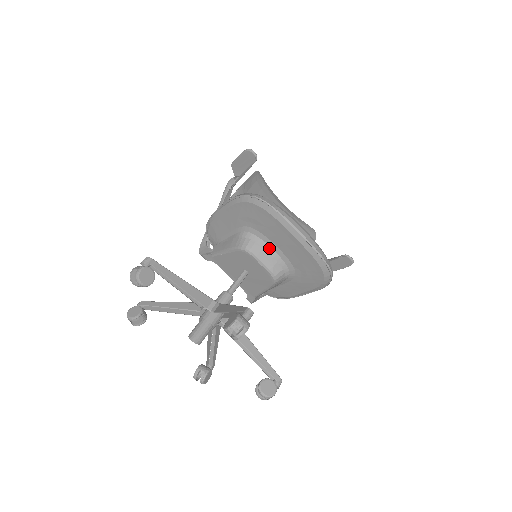
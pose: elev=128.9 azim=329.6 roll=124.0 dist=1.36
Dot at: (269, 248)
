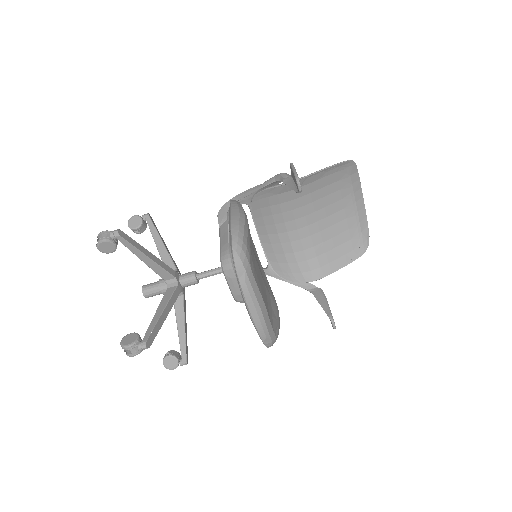
Dot at: occluded
